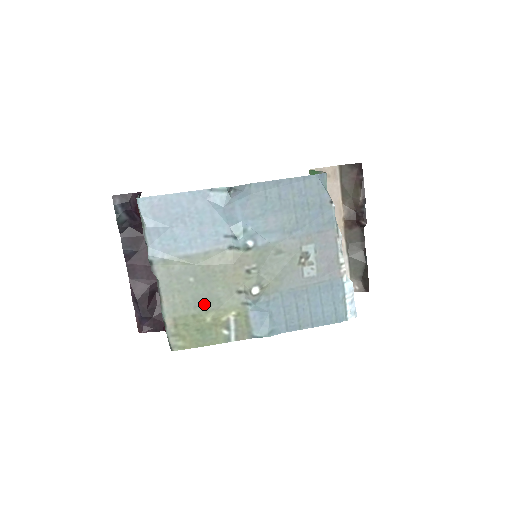
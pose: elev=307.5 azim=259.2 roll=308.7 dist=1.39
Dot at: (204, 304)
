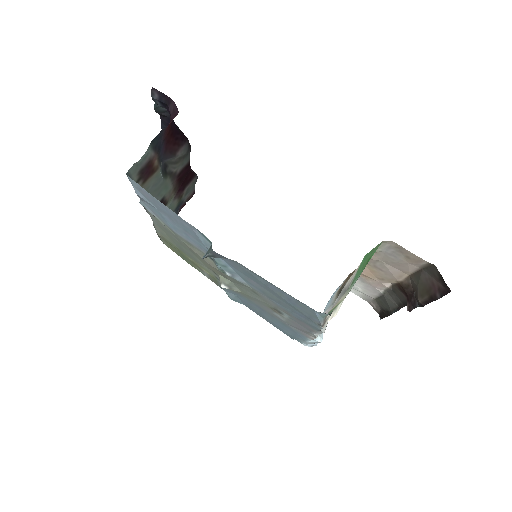
Dot at: (185, 252)
